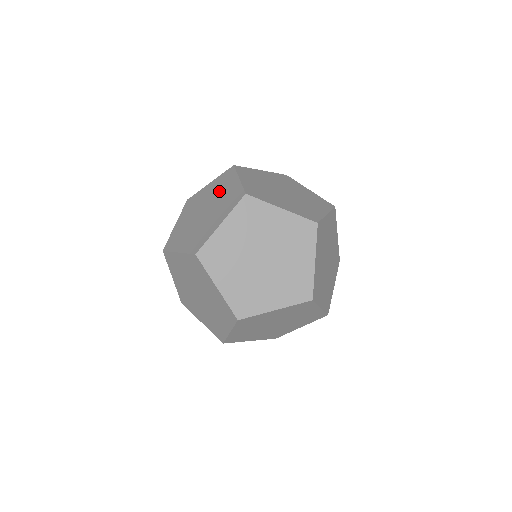
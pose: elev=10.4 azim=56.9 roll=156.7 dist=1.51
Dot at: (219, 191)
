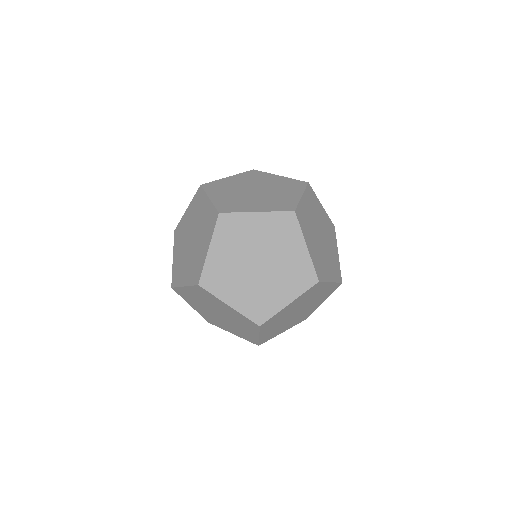
Dot at: (197, 215)
